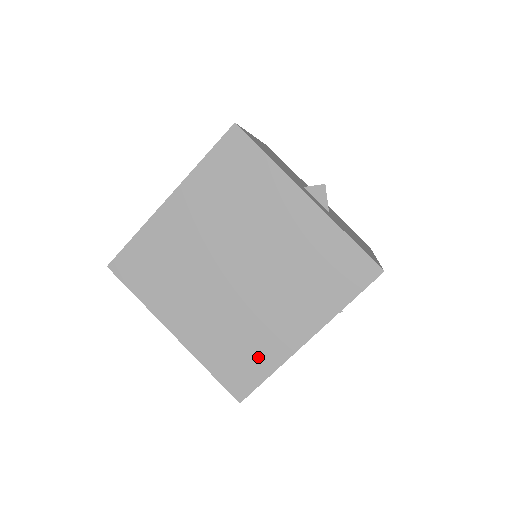
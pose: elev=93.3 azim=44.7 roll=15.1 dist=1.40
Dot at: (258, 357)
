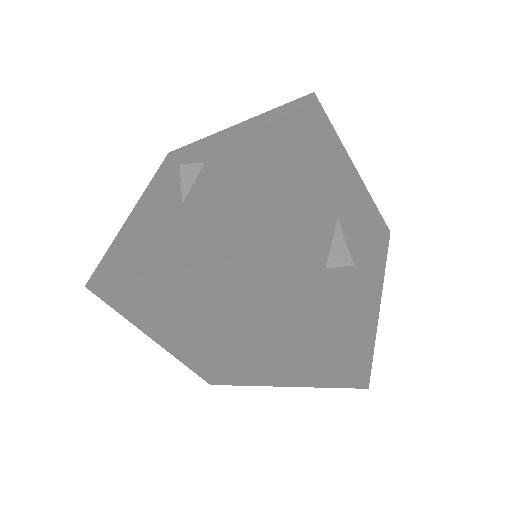
Dot at: (232, 376)
